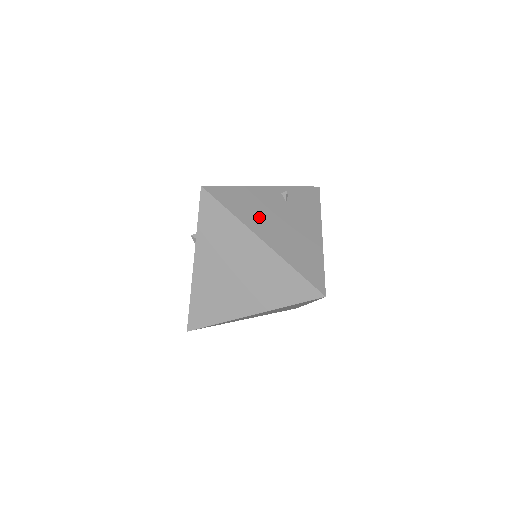
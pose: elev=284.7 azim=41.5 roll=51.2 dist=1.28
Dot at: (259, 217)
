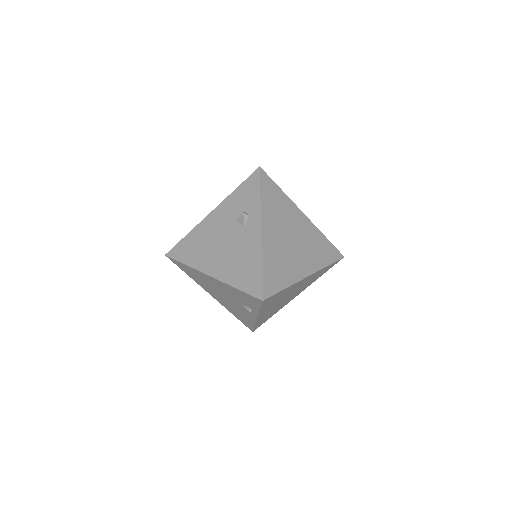
Dot at: occluded
